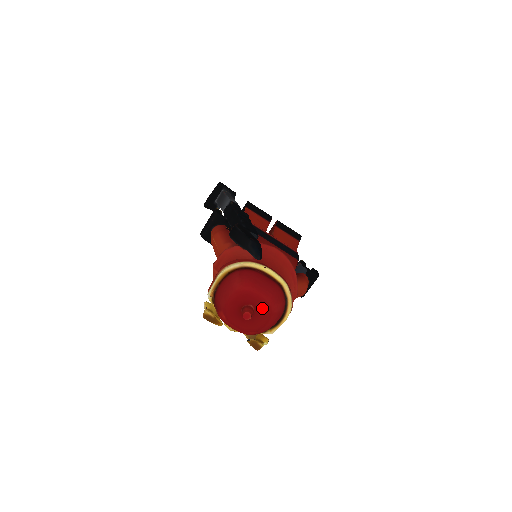
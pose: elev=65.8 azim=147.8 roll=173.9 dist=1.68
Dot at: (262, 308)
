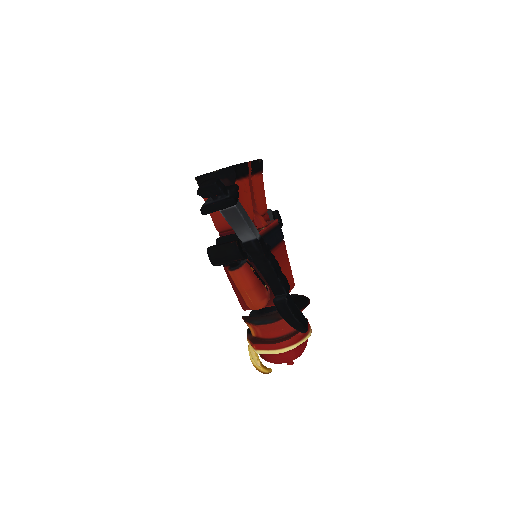
Dot at: occluded
